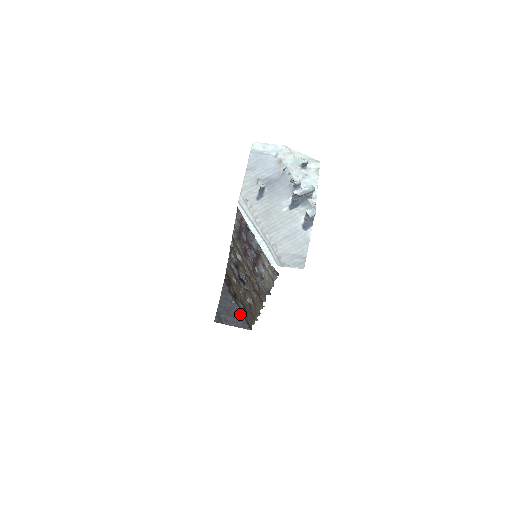
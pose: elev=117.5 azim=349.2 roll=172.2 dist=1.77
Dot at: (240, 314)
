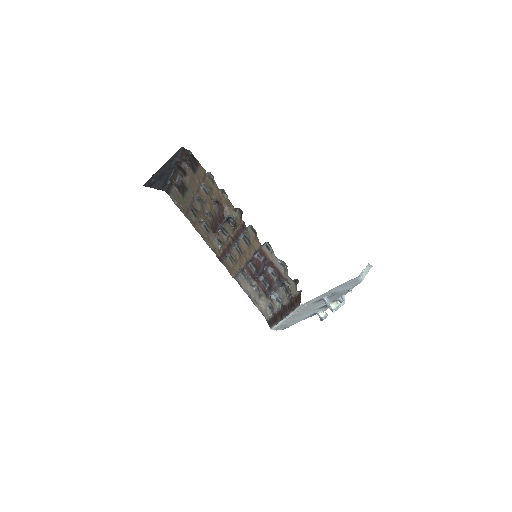
Dot at: (169, 178)
